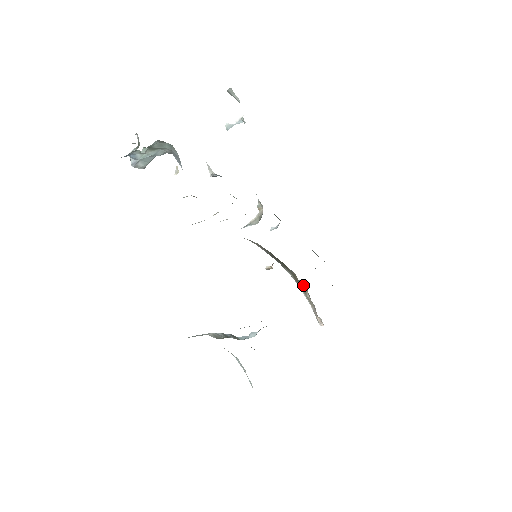
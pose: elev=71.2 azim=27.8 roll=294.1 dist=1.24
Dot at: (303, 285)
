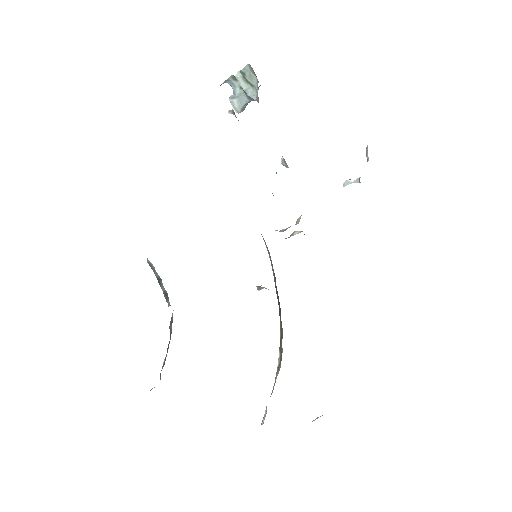
Dot at: occluded
